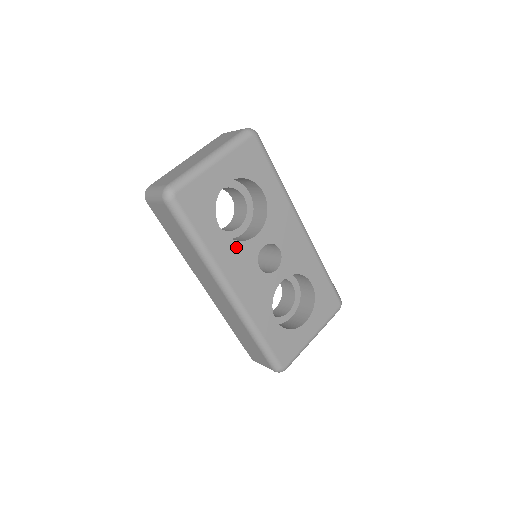
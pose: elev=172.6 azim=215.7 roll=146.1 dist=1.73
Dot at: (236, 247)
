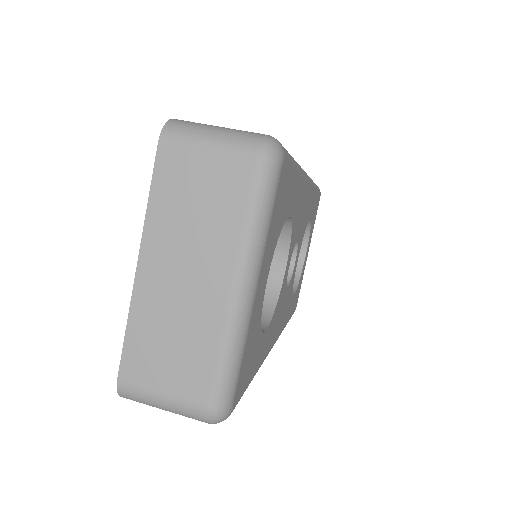
Dot at: (275, 314)
